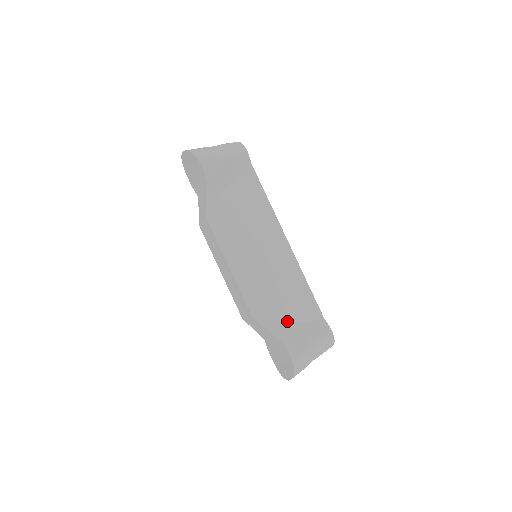
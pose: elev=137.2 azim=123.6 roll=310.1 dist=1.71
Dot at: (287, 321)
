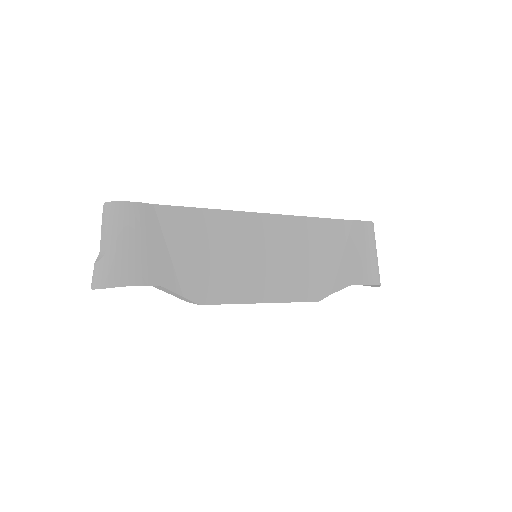
Dot at: (337, 264)
